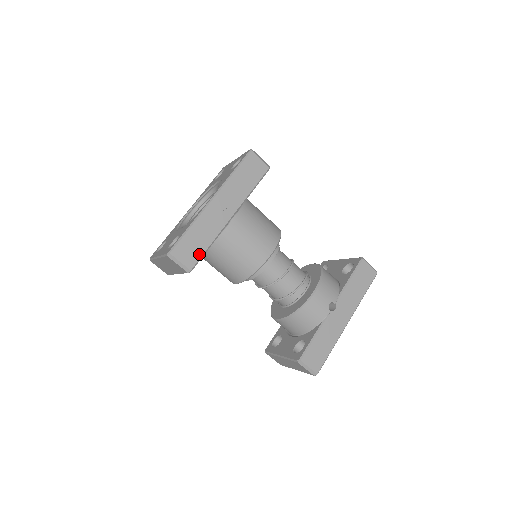
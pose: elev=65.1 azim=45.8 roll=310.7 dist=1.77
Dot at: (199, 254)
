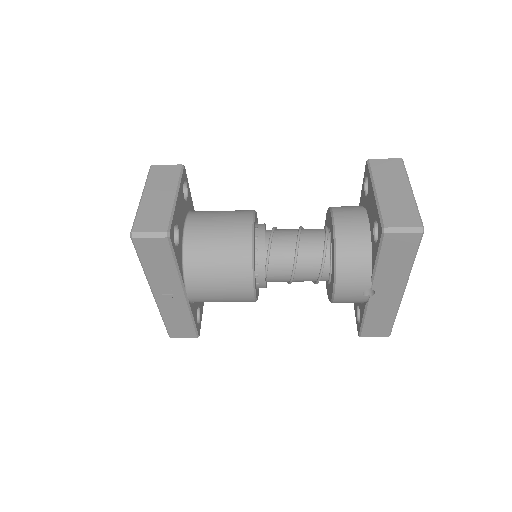
Dot at: (191, 328)
